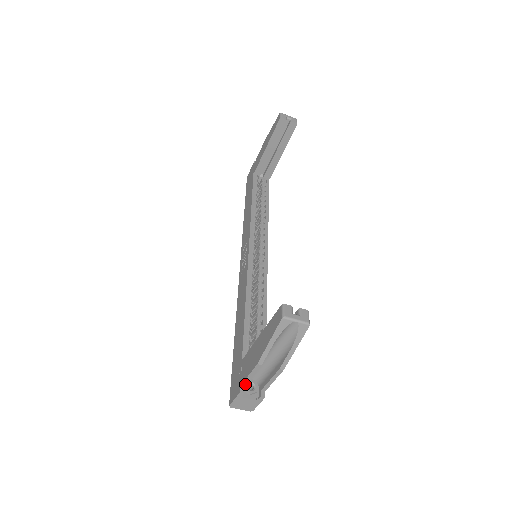
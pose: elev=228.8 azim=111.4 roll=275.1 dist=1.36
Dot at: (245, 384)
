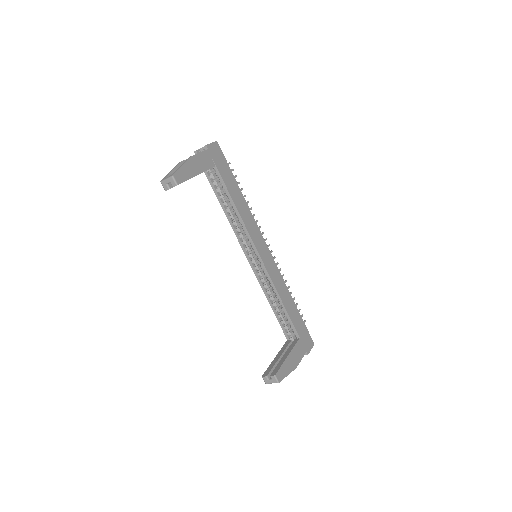
Dot at: occluded
